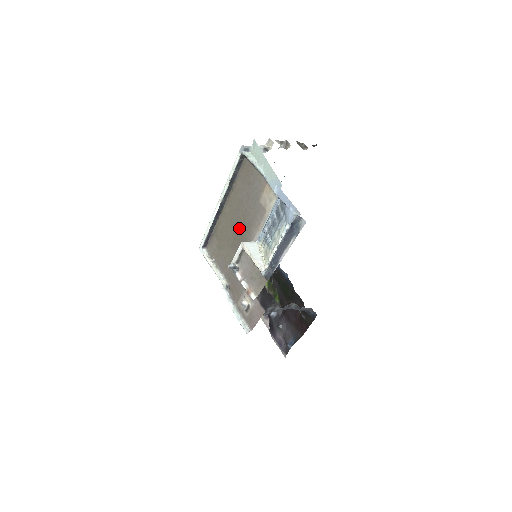
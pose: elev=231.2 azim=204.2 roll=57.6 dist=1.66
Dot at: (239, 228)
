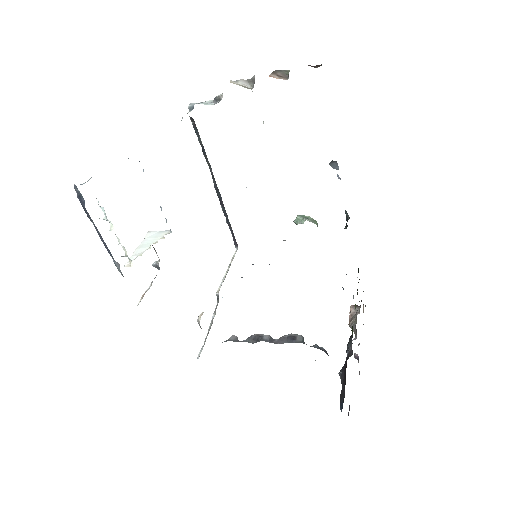
Dot at: occluded
